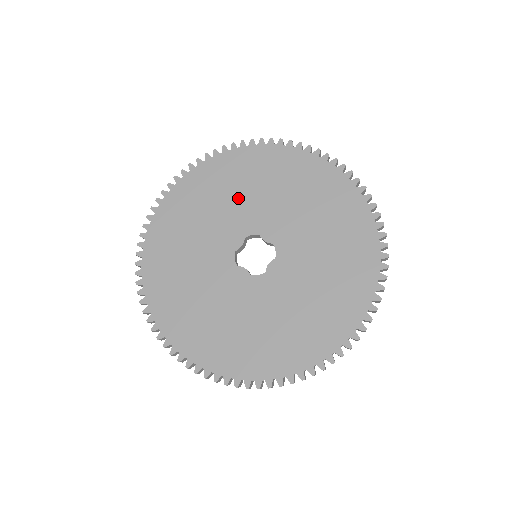
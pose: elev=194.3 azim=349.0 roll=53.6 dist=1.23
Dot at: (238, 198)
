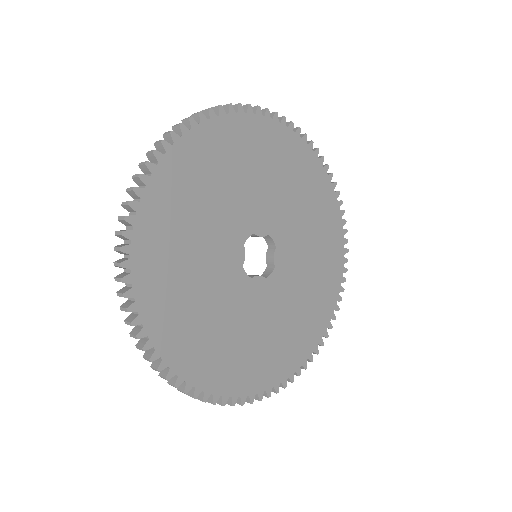
Dot at: (294, 203)
